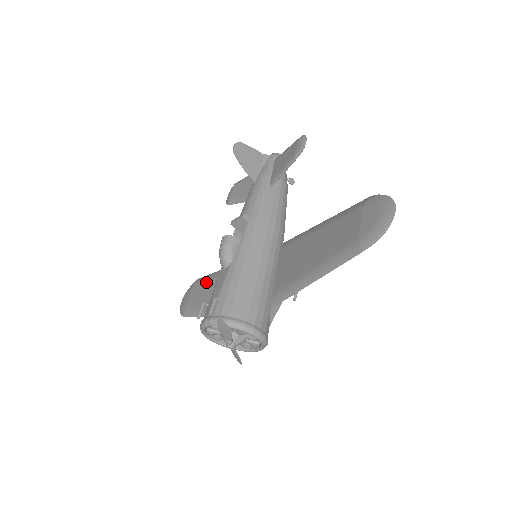
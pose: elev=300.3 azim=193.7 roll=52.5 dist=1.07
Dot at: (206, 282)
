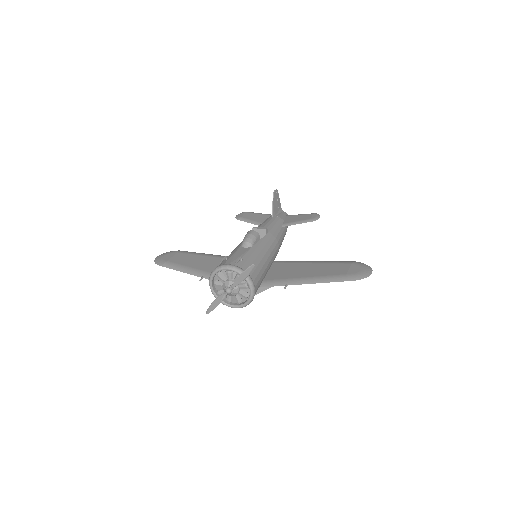
Dot at: (192, 254)
